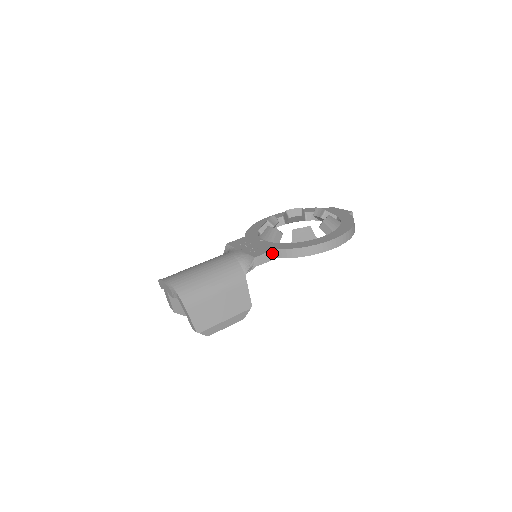
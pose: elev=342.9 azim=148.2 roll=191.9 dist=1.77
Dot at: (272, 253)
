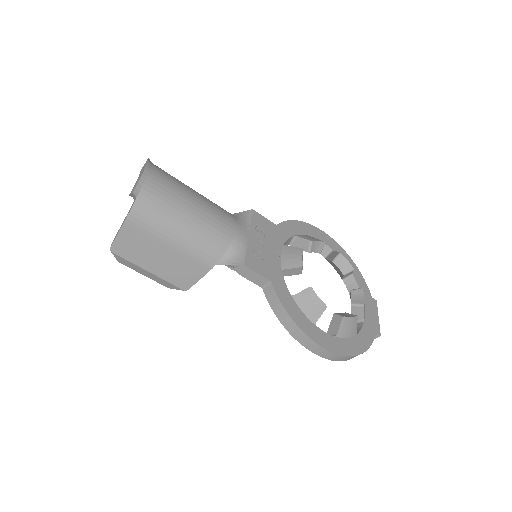
Dot at: (264, 281)
